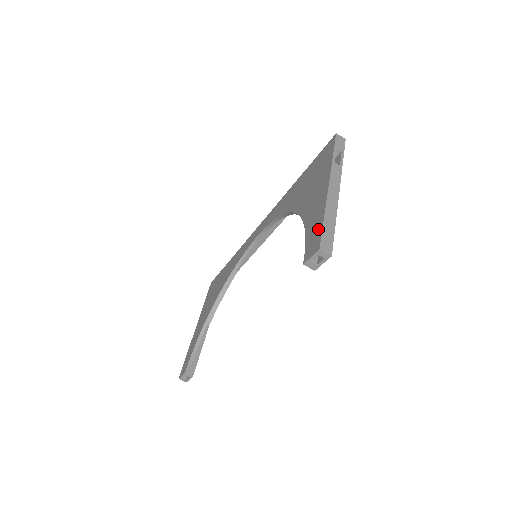
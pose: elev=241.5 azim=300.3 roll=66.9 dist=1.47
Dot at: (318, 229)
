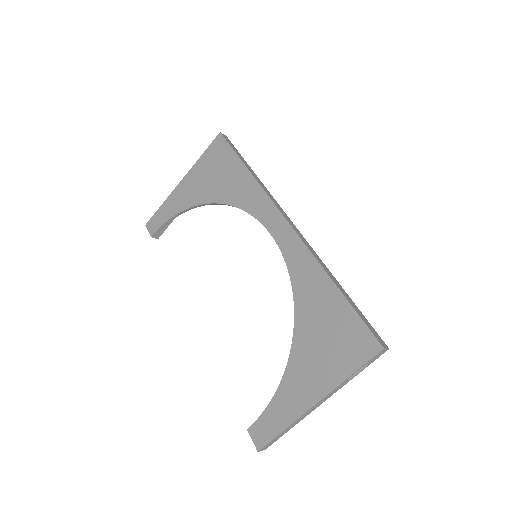
Dot at: (273, 430)
